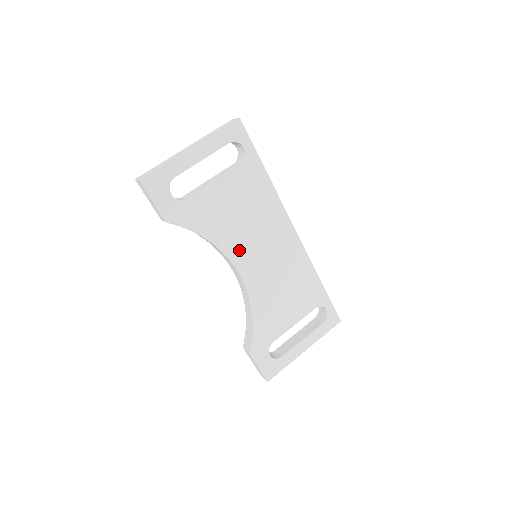
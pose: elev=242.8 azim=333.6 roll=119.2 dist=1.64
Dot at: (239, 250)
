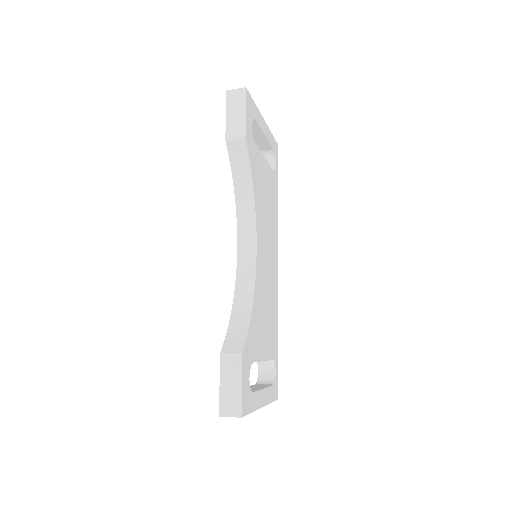
Dot at: (261, 230)
